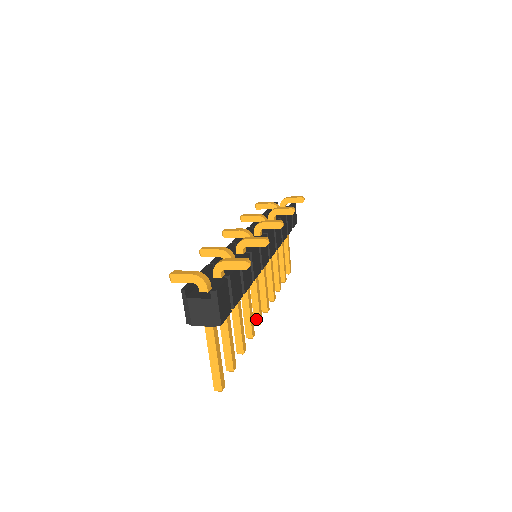
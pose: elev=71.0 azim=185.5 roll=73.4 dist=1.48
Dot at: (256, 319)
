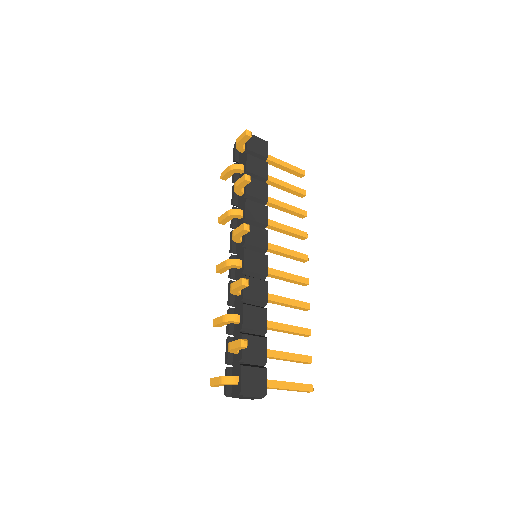
Dot at: (302, 285)
